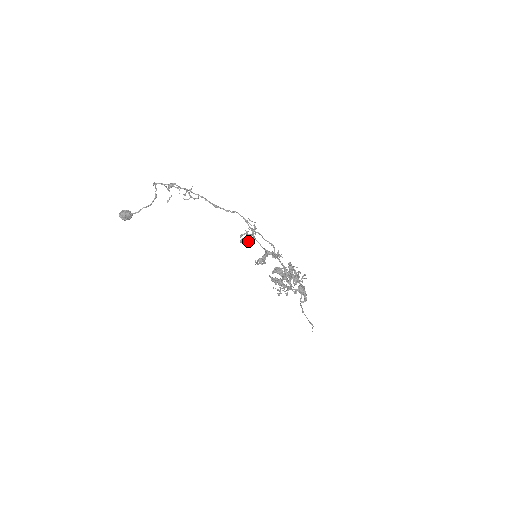
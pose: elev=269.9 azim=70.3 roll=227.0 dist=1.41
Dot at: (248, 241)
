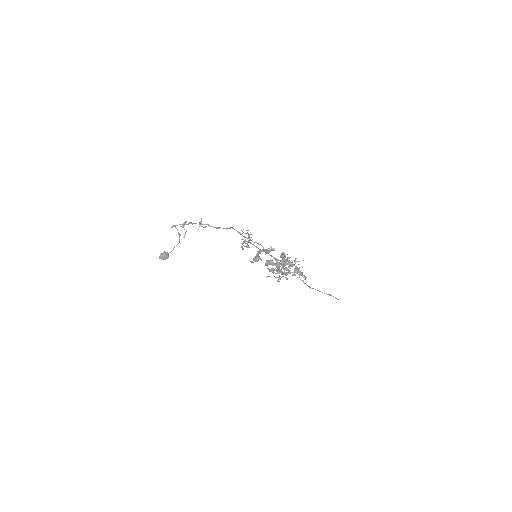
Dot at: (247, 247)
